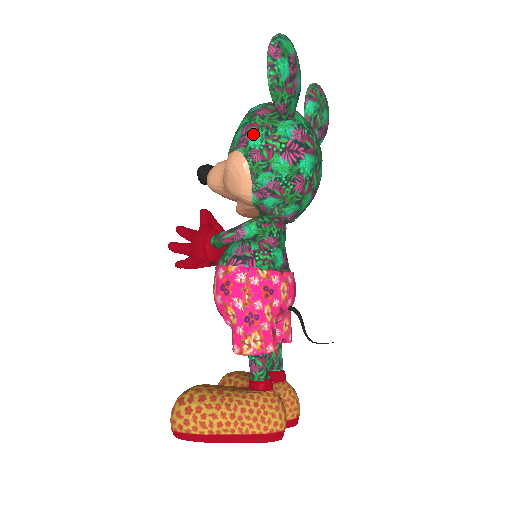
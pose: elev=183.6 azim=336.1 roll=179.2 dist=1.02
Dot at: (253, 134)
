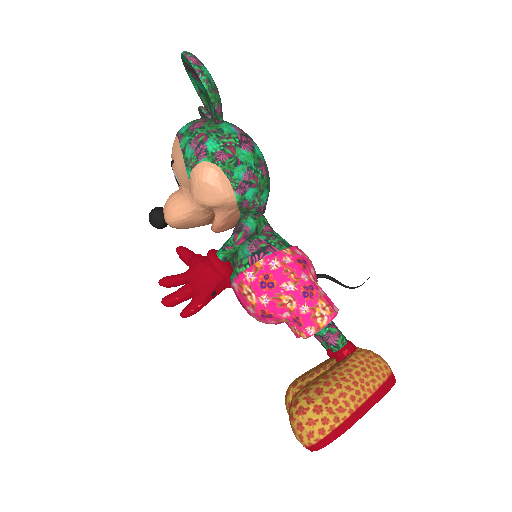
Dot at: (206, 142)
